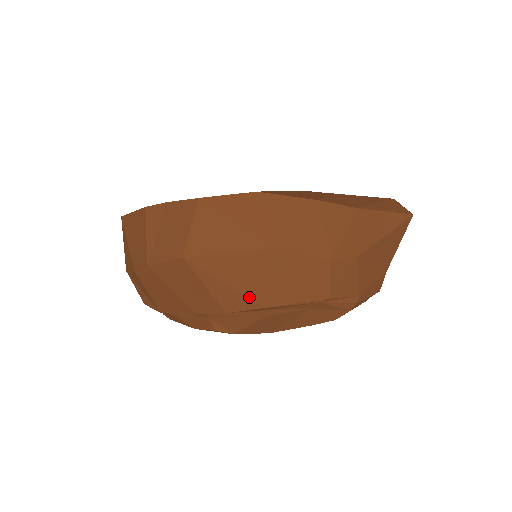
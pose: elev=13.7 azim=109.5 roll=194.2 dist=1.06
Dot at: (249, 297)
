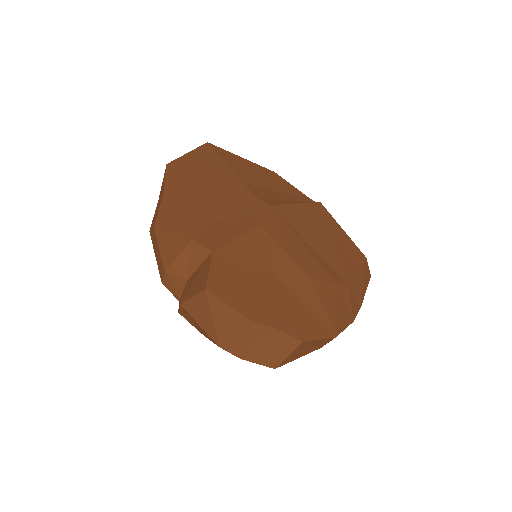
Dot at: occluded
